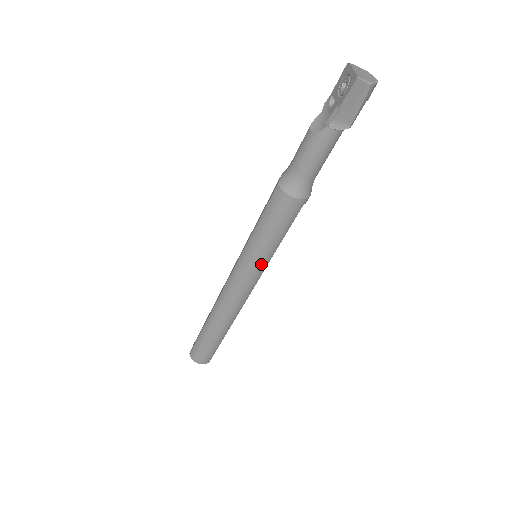
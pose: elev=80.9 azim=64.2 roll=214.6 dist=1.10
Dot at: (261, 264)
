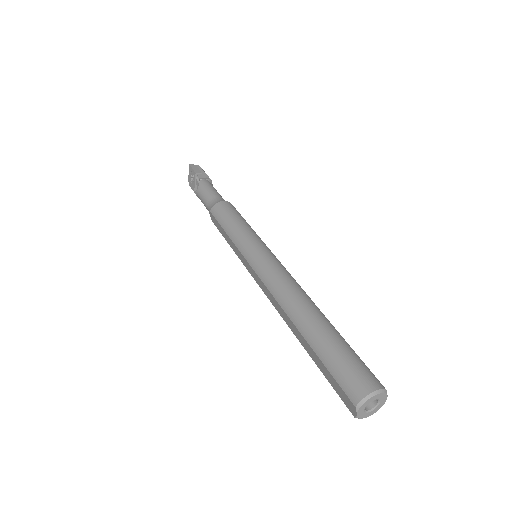
Dot at: (258, 241)
